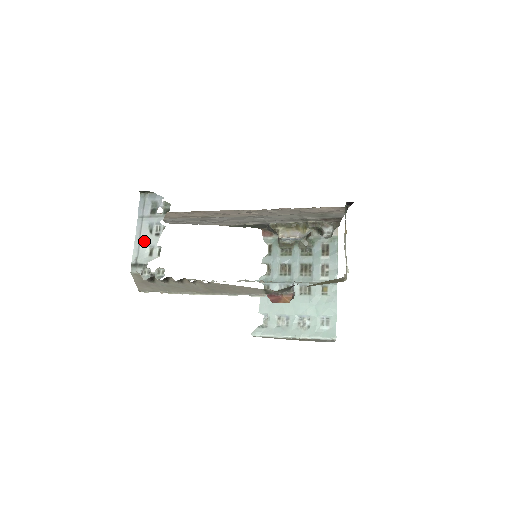
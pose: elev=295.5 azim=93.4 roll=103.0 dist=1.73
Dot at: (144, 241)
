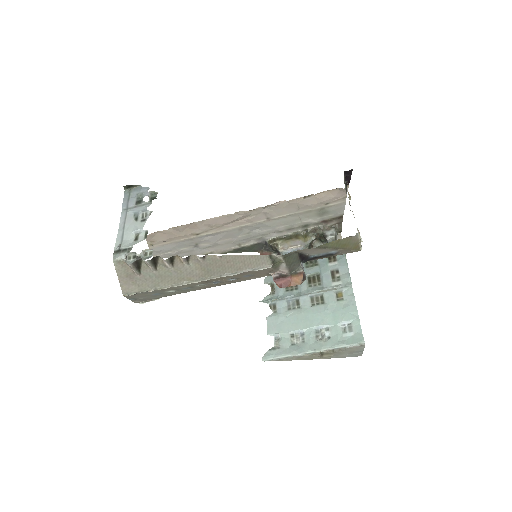
Dot at: (129, 229)
